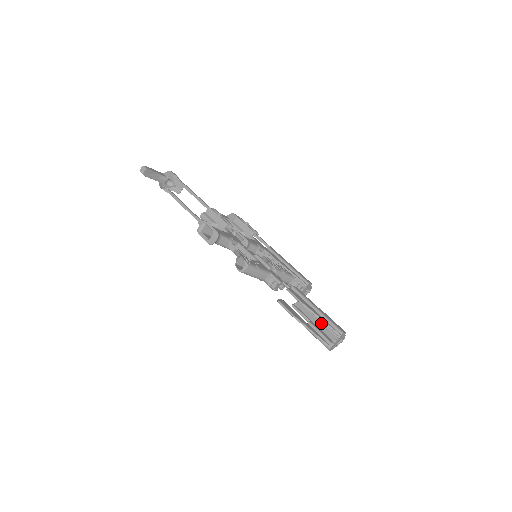
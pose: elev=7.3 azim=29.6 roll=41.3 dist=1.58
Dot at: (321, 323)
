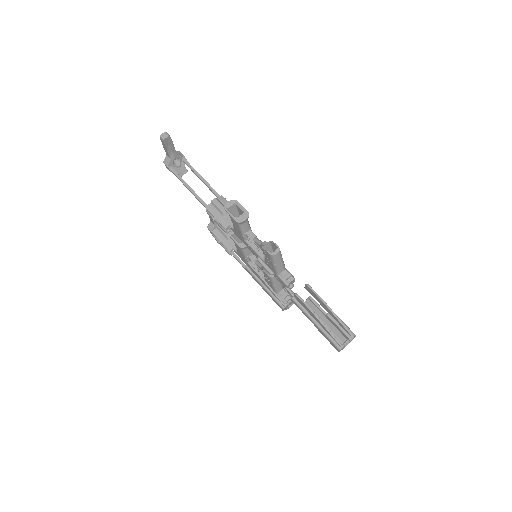
Dot at: occluded
